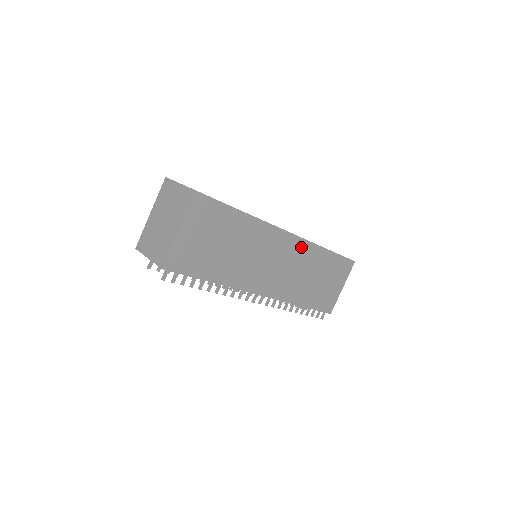
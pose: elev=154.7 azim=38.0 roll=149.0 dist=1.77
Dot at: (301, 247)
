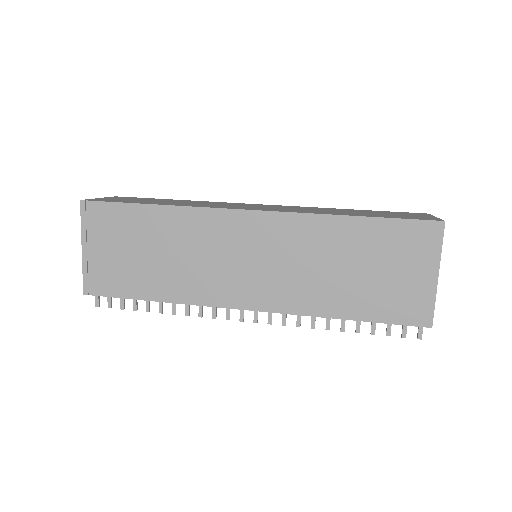
Dot at: (284, 226)
